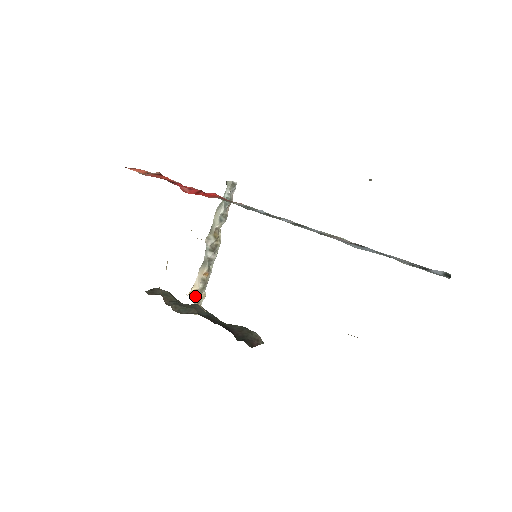
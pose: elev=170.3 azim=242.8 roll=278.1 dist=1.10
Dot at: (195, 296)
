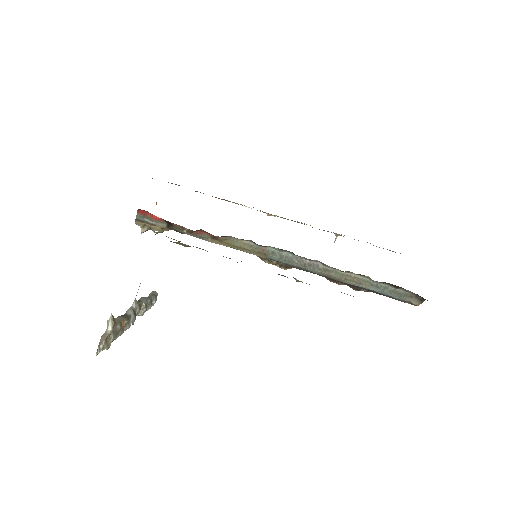
Dot at: (113, 325)
